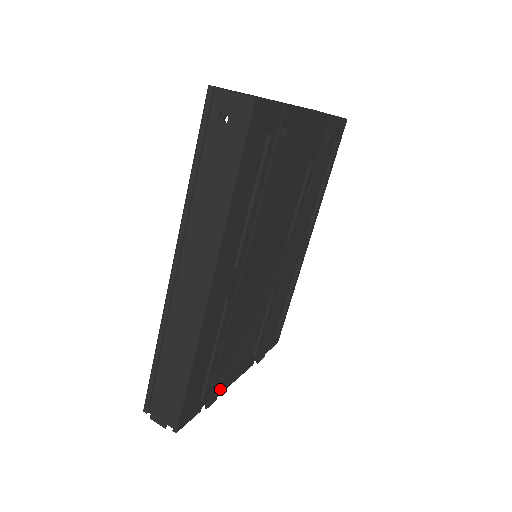
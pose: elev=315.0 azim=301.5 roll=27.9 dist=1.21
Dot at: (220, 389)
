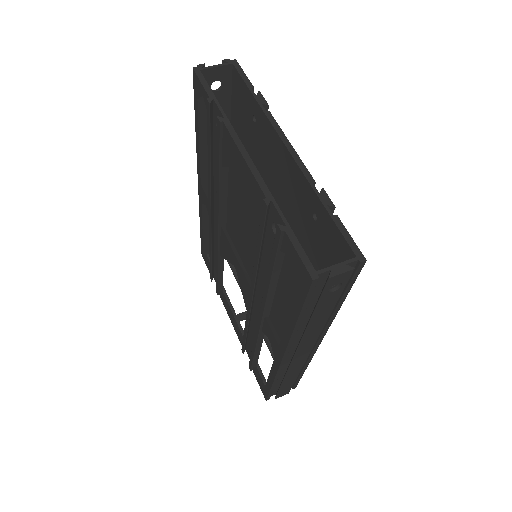
Dot at: occluded
